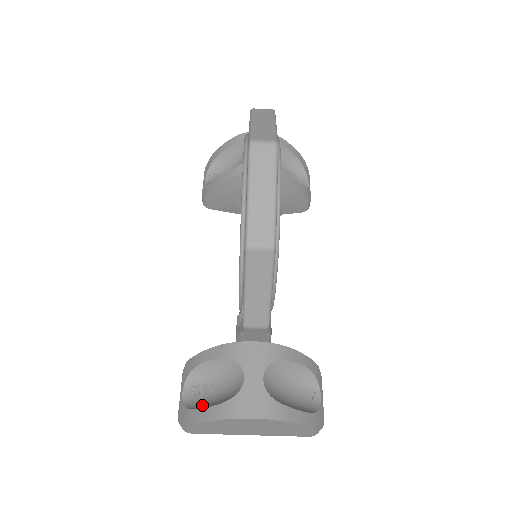
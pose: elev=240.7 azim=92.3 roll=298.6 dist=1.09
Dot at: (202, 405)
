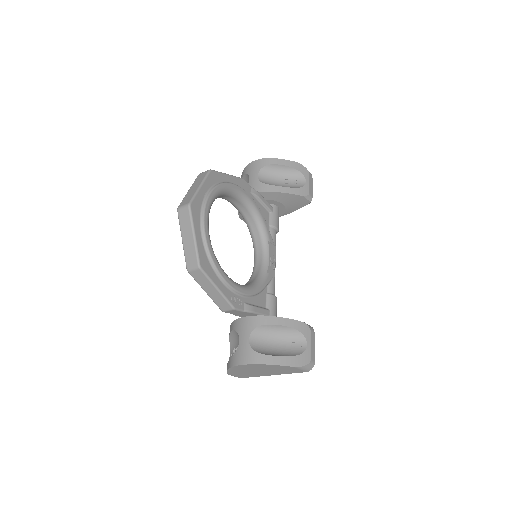
Dot at: occluded
